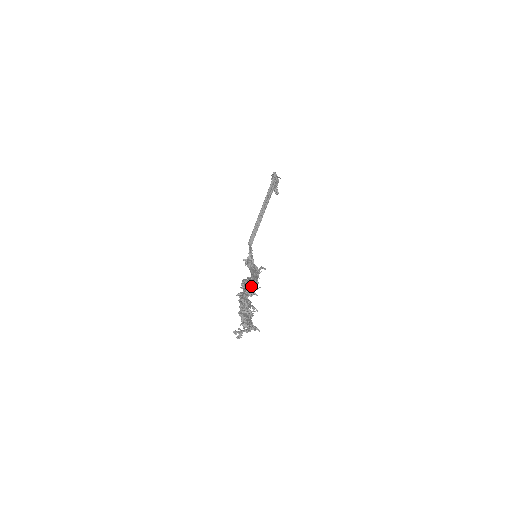
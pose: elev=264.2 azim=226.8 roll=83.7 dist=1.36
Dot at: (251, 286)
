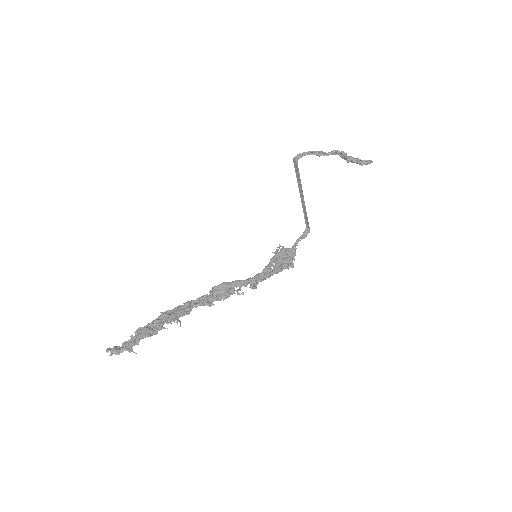
Dot at: (225, 292)
